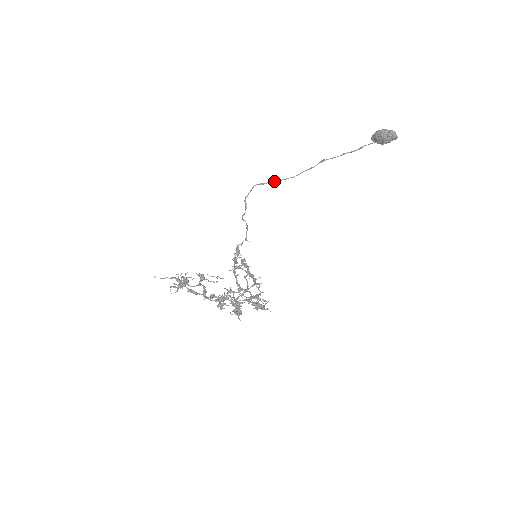
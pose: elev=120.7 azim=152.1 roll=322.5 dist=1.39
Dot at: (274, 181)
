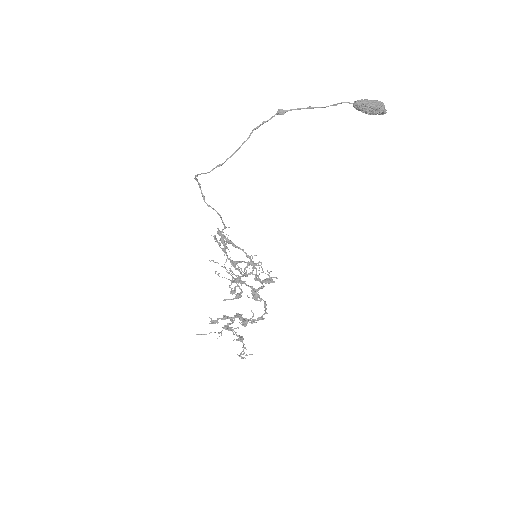
Dot at: occluded
